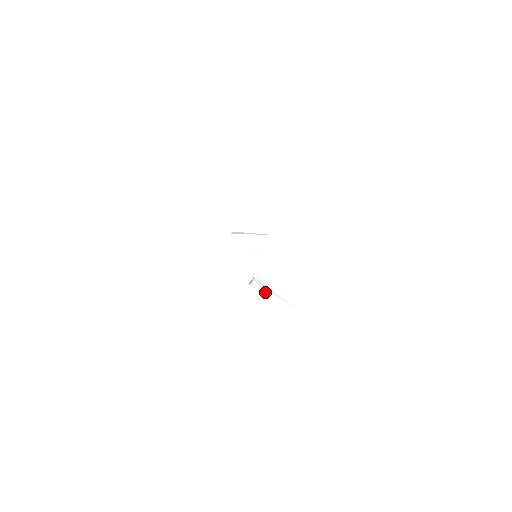
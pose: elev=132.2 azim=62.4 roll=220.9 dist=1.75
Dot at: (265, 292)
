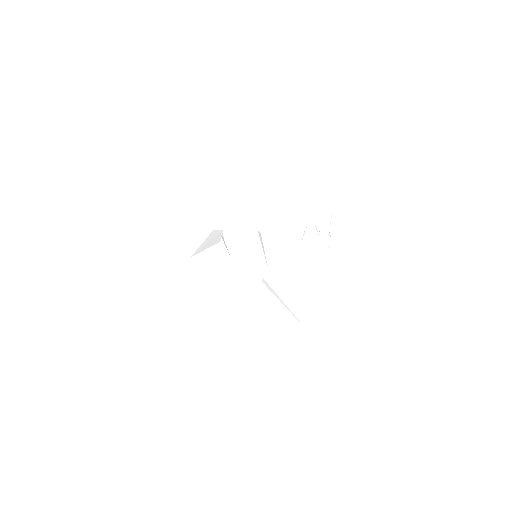
Dot at: (274, 293)
